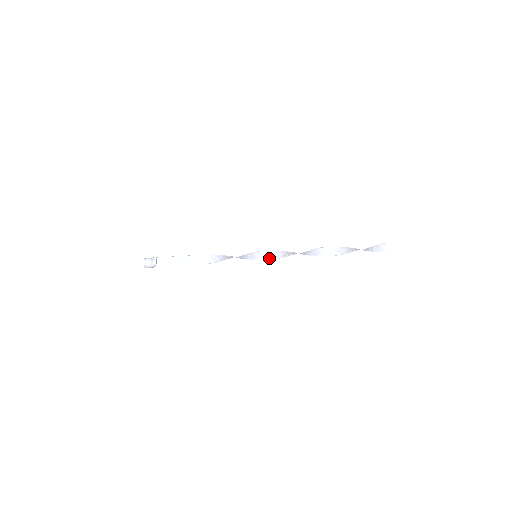
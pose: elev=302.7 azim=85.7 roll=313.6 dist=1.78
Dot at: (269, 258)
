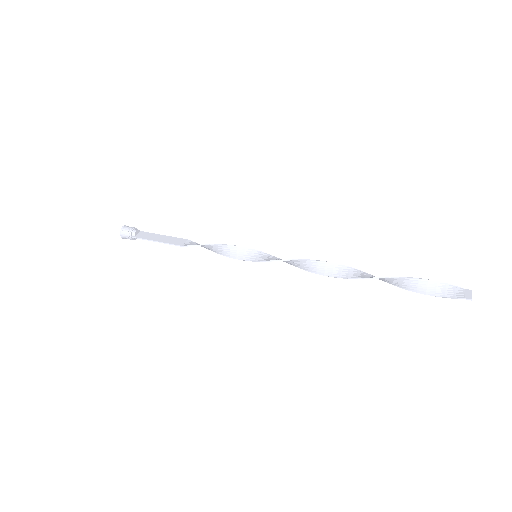
Dot at: (272, 260)
